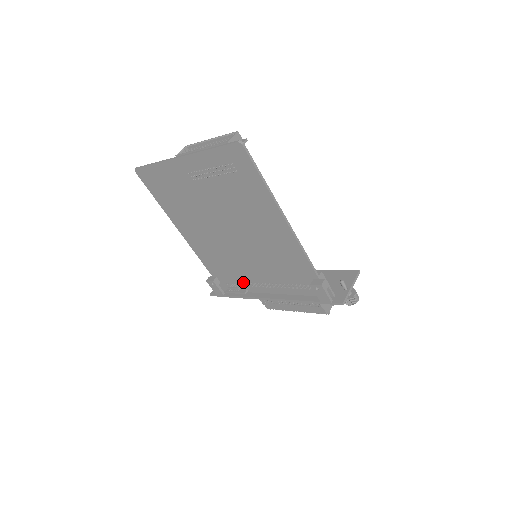
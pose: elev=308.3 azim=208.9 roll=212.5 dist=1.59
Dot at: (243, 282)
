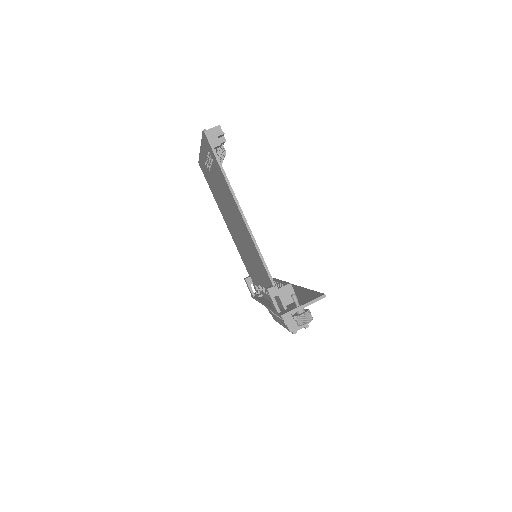
Dot at: occluded
